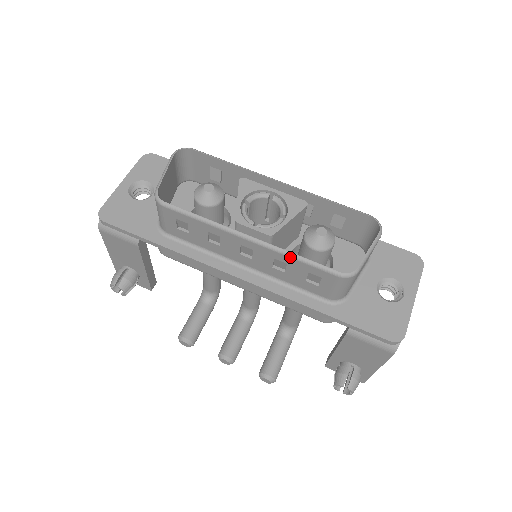
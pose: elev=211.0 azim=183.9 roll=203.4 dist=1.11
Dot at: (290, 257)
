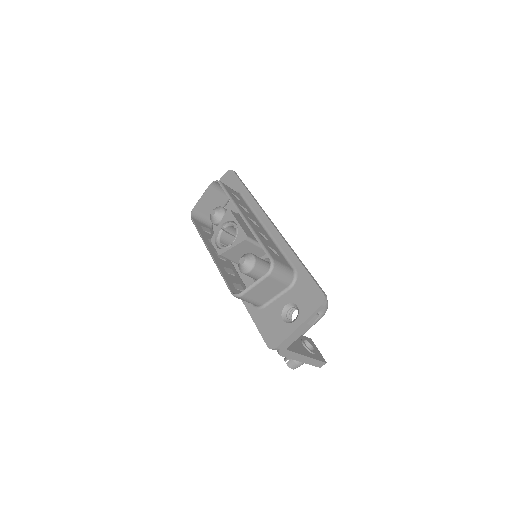
Dot at: (220, 272)
